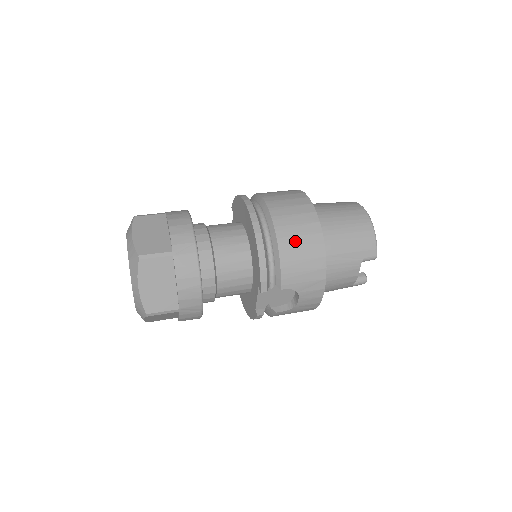
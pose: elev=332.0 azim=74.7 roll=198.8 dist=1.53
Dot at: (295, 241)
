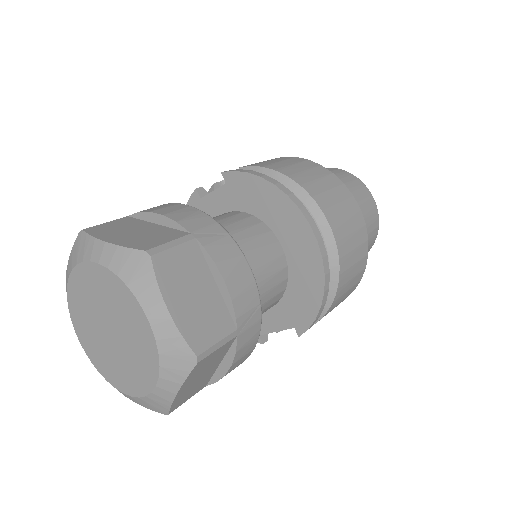
Dot at: (350, 273)
